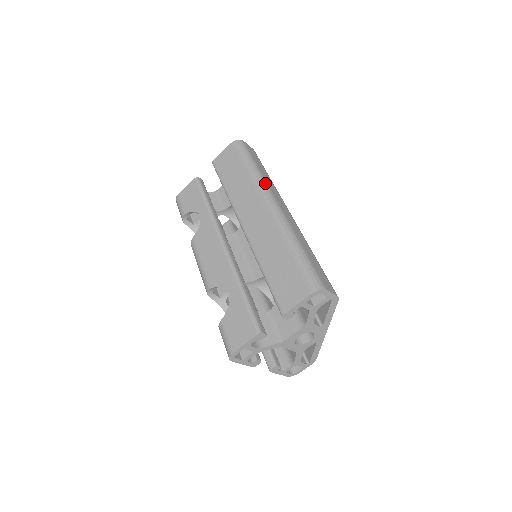
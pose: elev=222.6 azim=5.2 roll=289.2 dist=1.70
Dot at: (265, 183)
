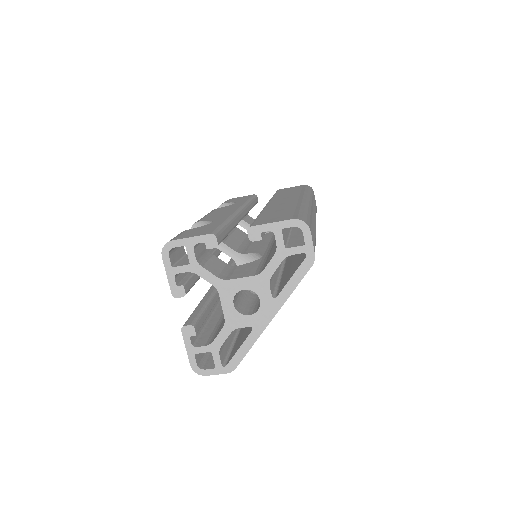
Dot at: (311, 198)
